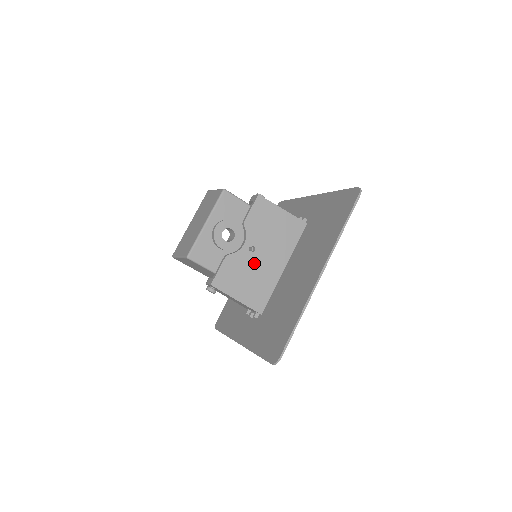
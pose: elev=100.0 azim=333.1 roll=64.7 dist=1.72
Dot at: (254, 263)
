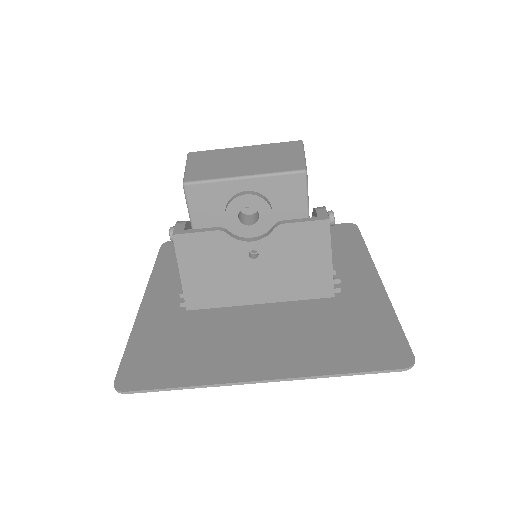
Dot at: (239, 267)
